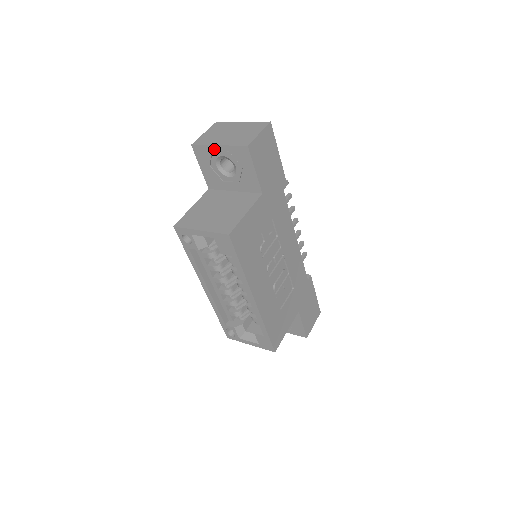
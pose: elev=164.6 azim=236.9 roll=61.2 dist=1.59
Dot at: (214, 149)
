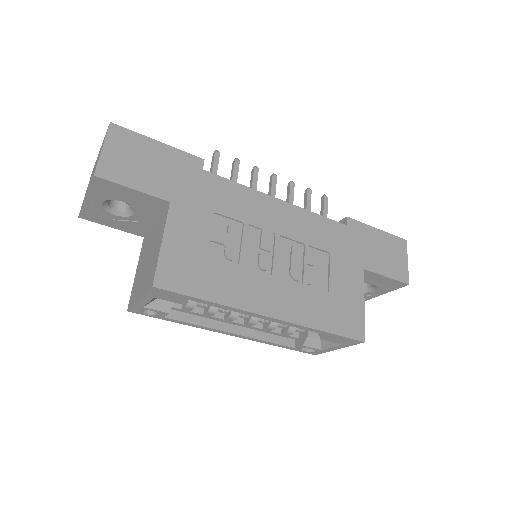
Dot at: (90, 204)
